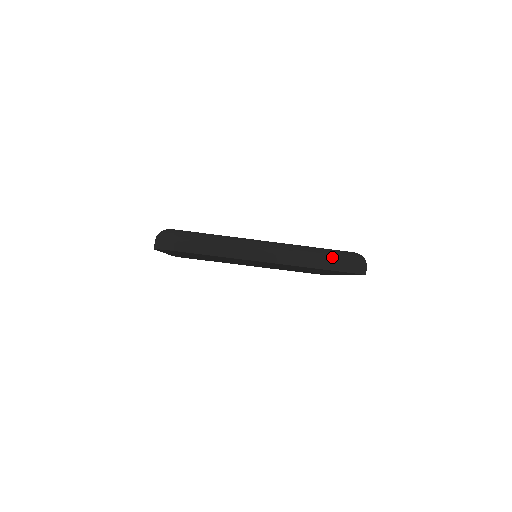
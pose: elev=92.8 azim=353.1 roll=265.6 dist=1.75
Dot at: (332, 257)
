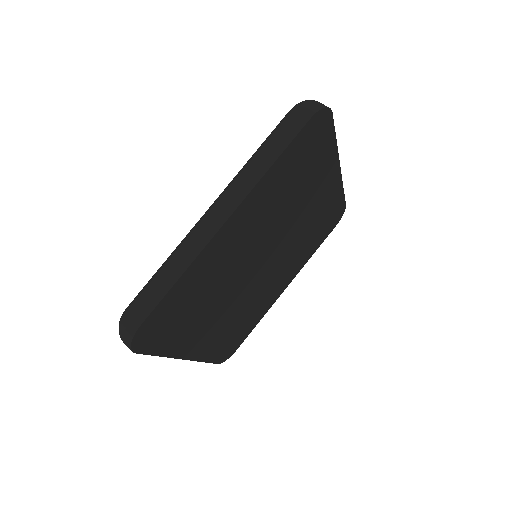
Dot at: (276, 133)
